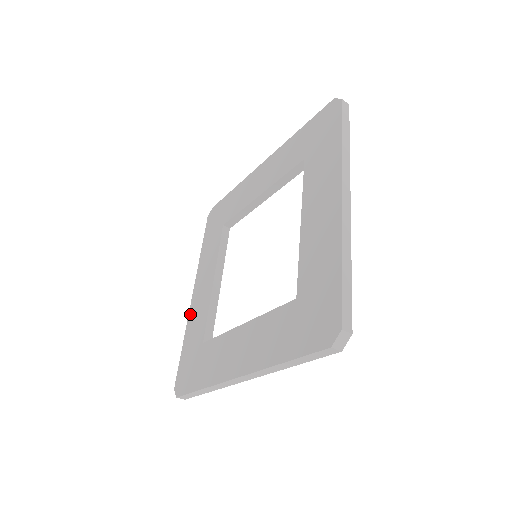
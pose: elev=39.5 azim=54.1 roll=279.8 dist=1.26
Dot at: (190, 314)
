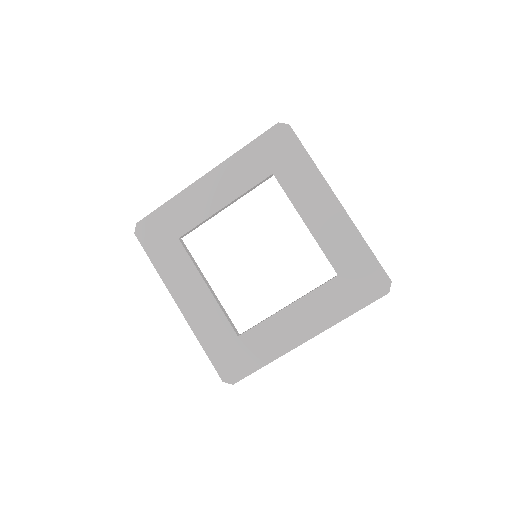
Dot at: (192, 323)
